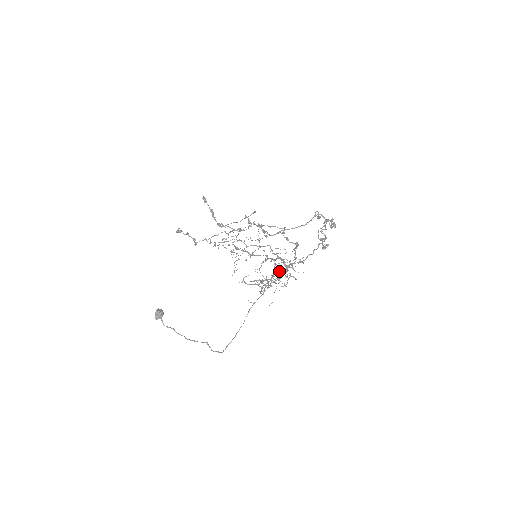
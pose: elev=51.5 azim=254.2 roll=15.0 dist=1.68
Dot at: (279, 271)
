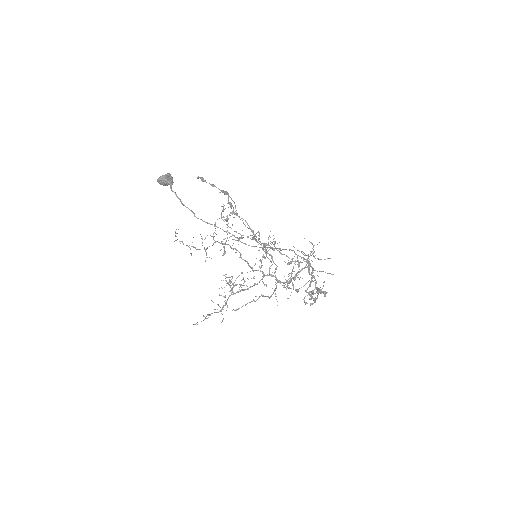
Dot at: (310, 263)
